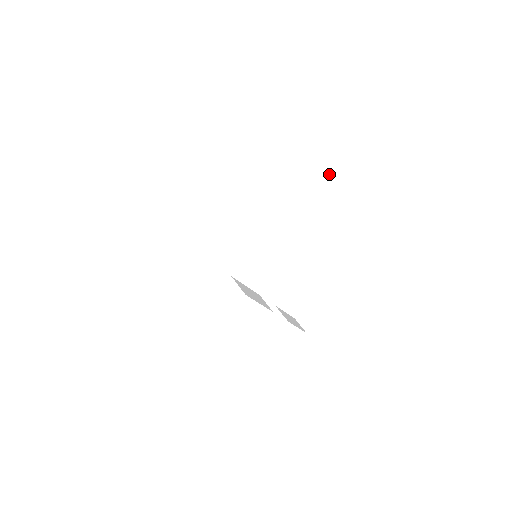
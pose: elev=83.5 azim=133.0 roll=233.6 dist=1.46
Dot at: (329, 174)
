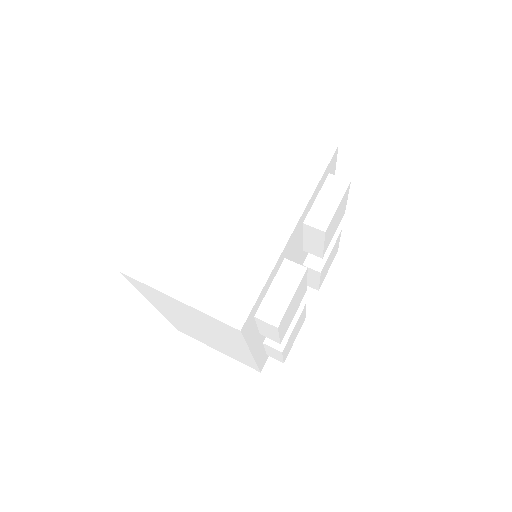
Dot at: (336, 154)
